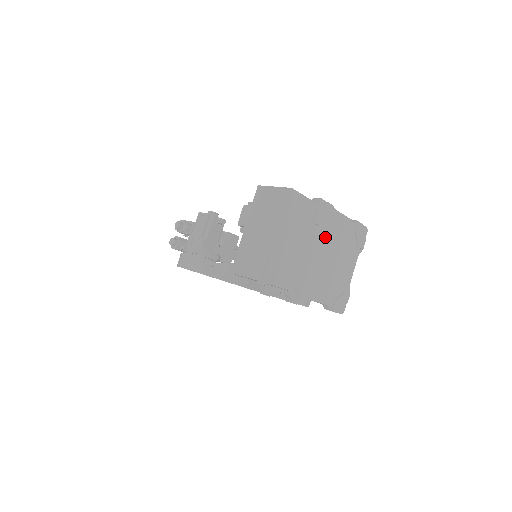
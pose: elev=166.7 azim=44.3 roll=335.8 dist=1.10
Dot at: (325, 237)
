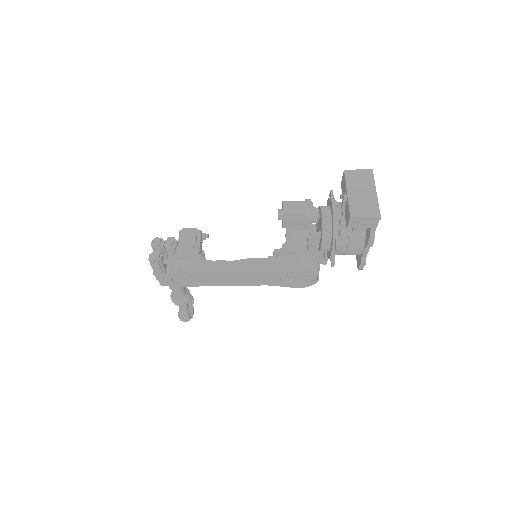
Dot at: occluded
